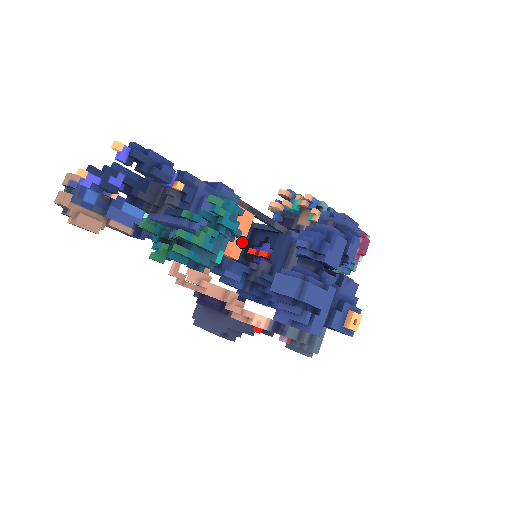
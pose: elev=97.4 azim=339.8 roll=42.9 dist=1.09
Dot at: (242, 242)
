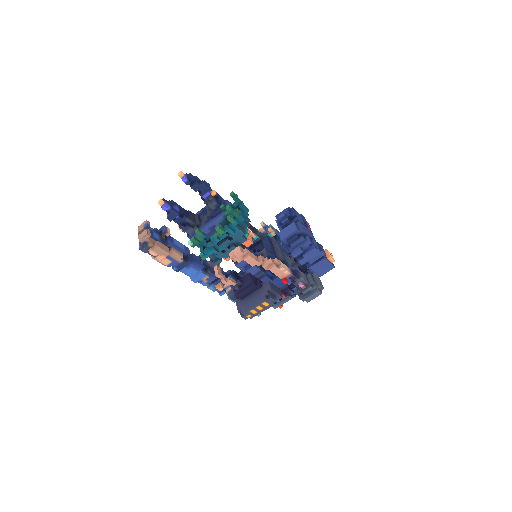
Dot at: (249, 235)
